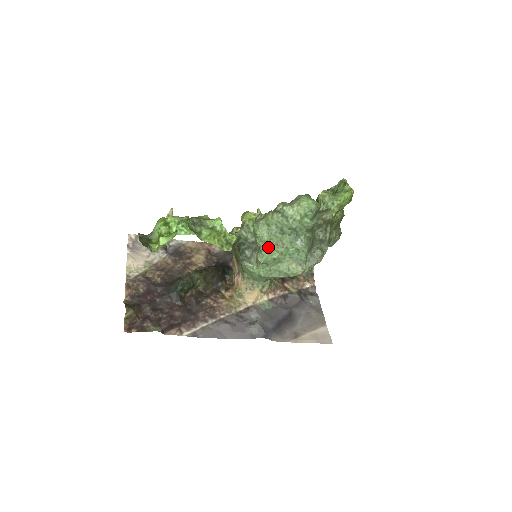
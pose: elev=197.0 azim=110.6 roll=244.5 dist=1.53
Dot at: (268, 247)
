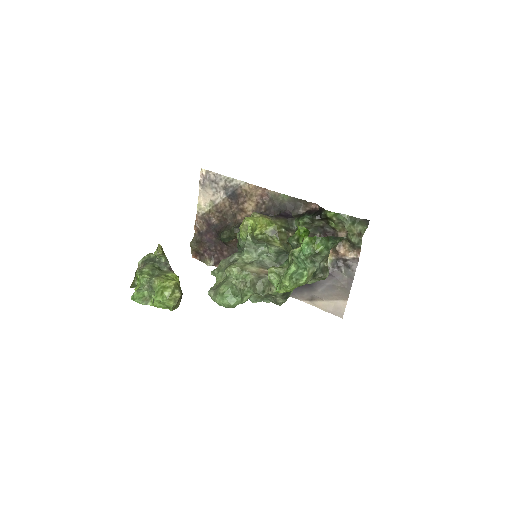
Dot at: occluded
